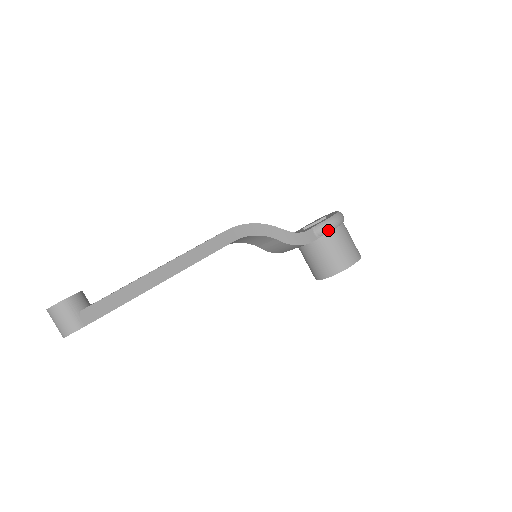
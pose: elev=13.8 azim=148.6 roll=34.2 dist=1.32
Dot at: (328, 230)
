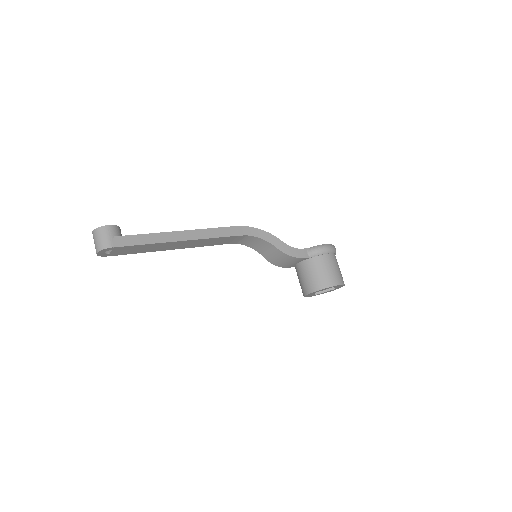
Dot at: (319, 253)
